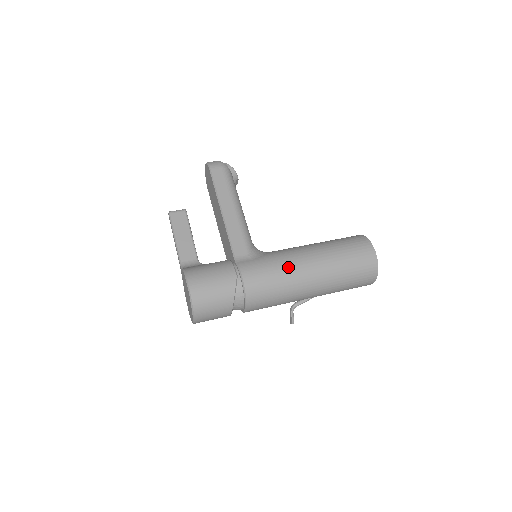
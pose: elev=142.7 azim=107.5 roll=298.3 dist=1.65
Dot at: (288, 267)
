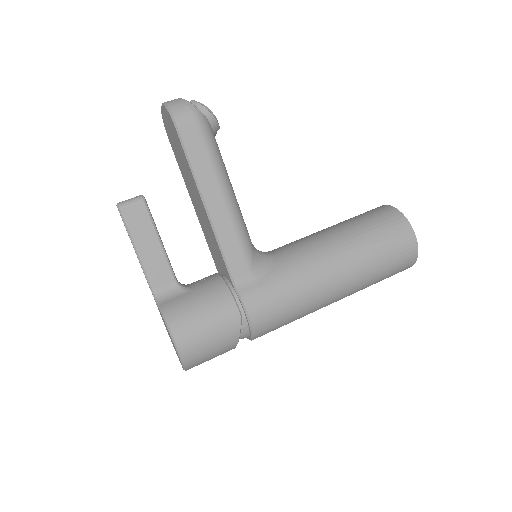
Dot at: (308, 288)
